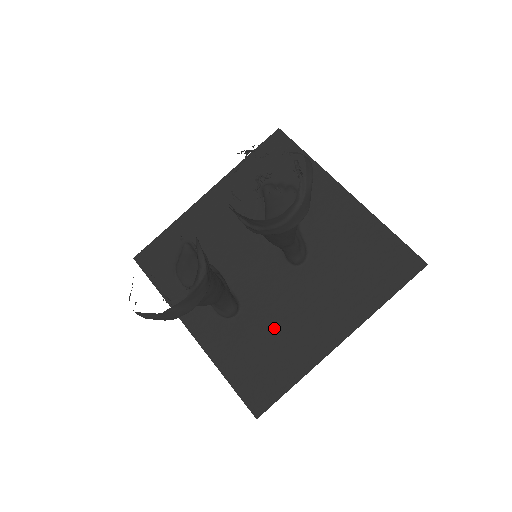
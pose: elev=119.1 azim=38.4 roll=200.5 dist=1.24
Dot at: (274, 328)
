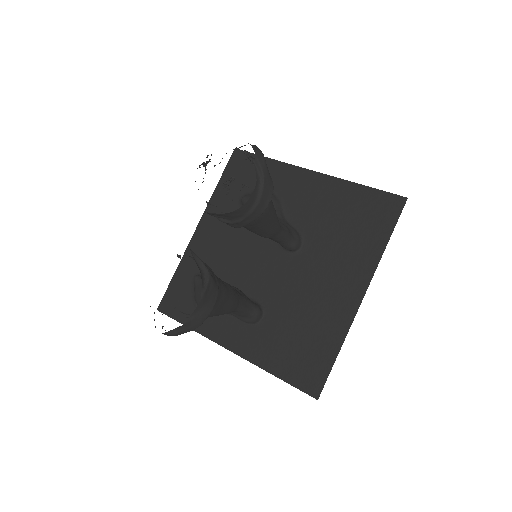
Dot at: (299, 313)
